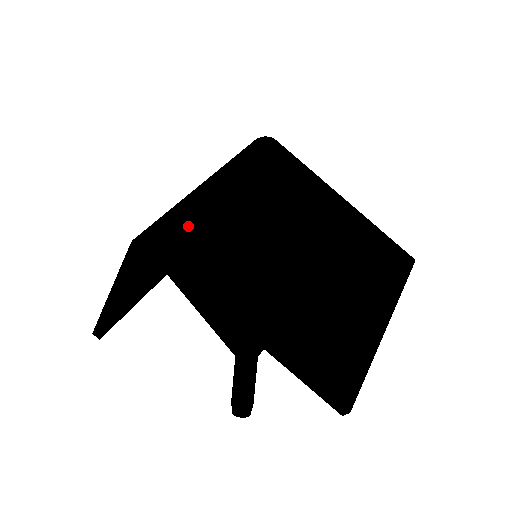
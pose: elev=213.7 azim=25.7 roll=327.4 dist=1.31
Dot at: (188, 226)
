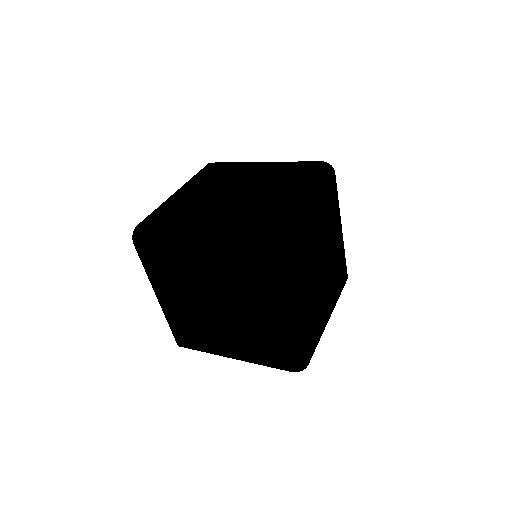
Dot at: (306, 344)
